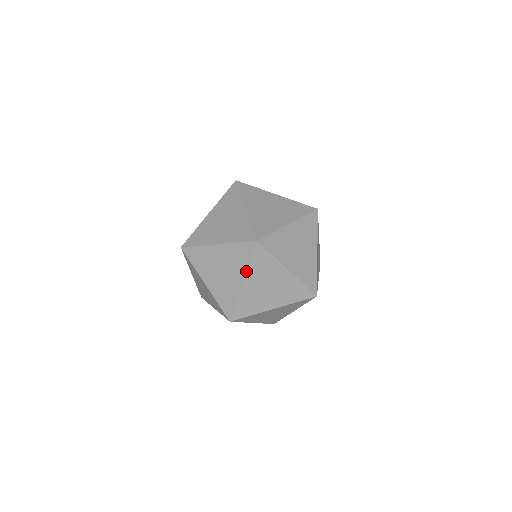
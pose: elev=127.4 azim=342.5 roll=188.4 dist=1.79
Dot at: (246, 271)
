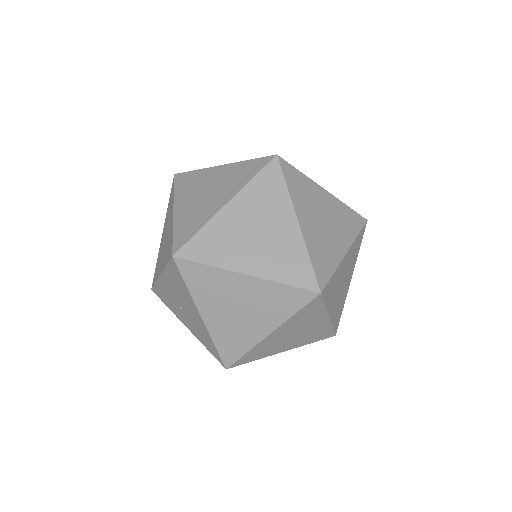
Dot at: (173, 200)
